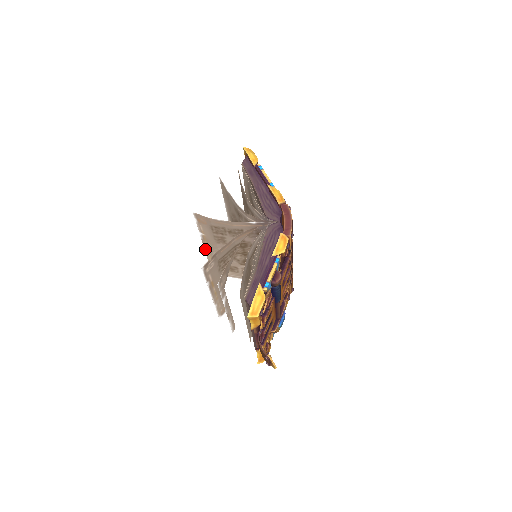
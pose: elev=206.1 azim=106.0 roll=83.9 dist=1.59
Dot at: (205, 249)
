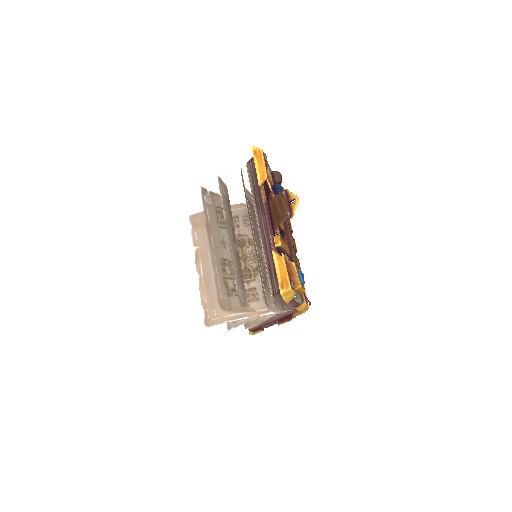
Dot at: (201, 220)
